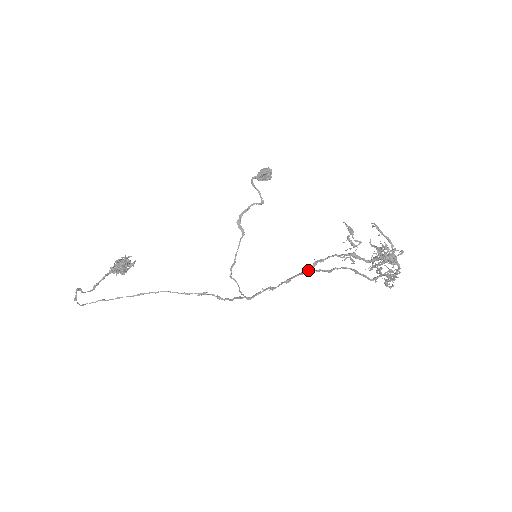
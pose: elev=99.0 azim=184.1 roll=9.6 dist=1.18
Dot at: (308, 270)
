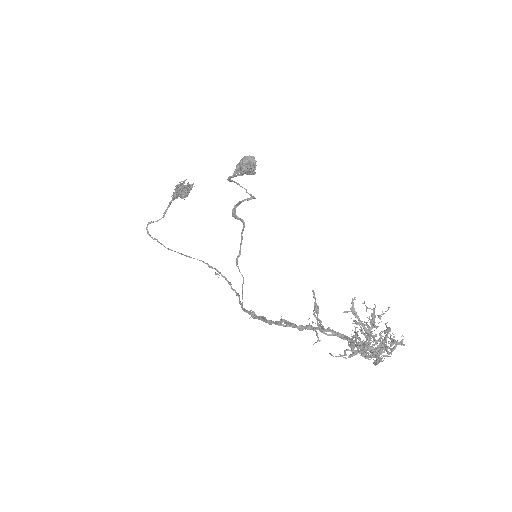
Dot at: (275, 324)
